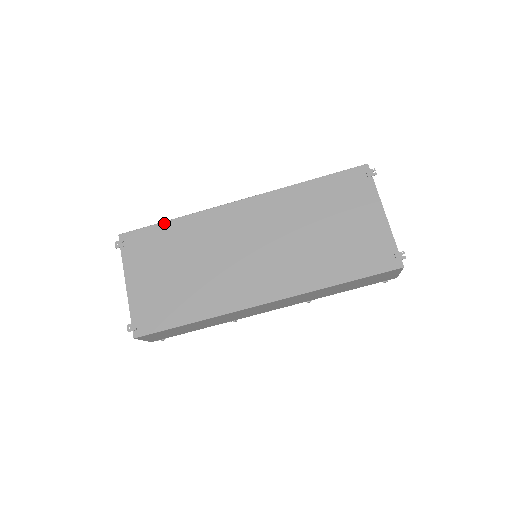
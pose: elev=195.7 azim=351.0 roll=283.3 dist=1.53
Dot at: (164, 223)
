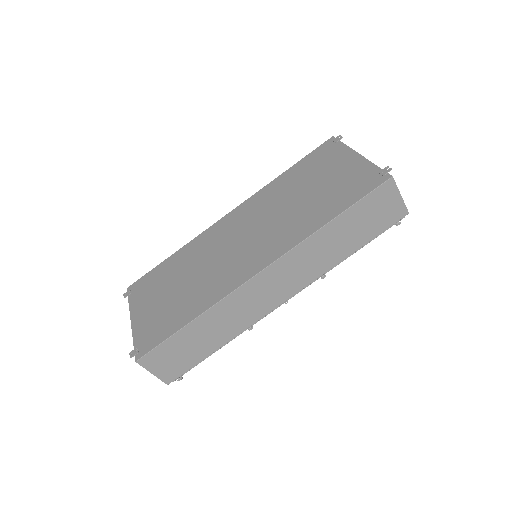
Dot at: (165, 261)
